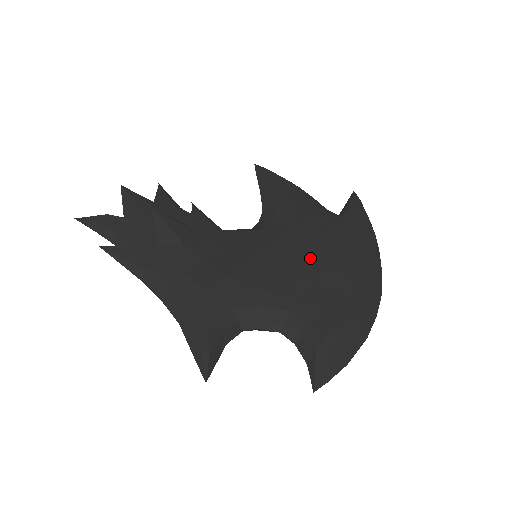
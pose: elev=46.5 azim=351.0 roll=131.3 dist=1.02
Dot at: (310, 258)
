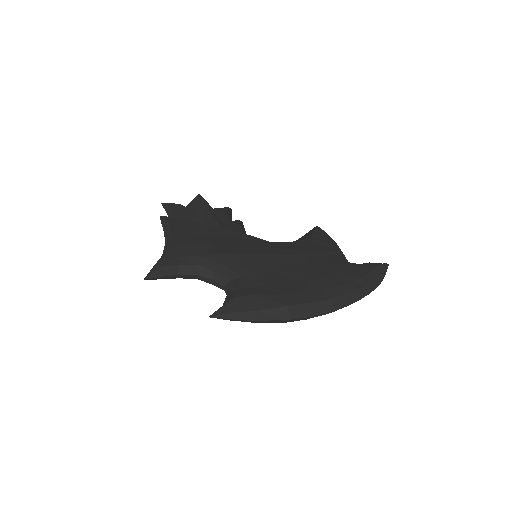
Dot at: (290, 263)
